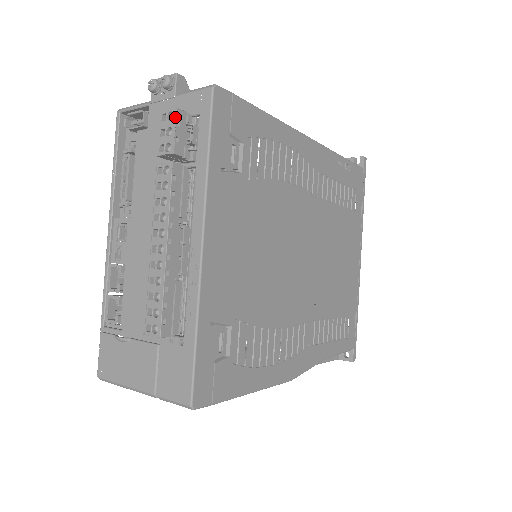
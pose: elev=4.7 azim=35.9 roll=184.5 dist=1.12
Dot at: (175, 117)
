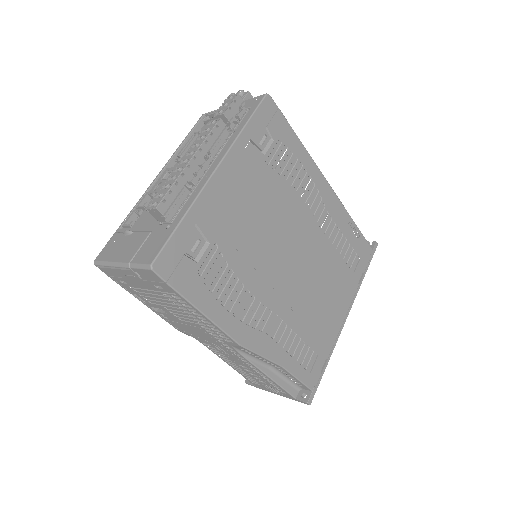
Dot at: (234, 97)
